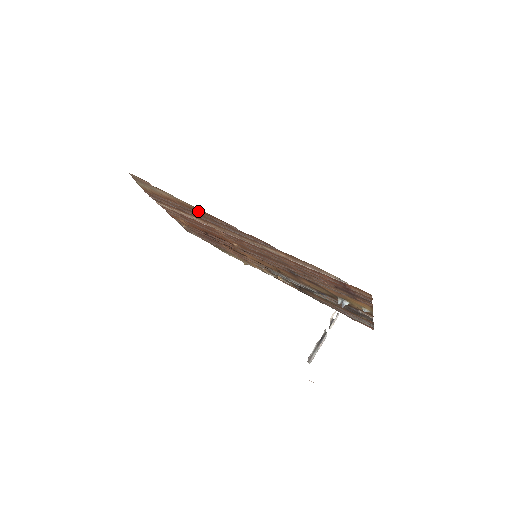
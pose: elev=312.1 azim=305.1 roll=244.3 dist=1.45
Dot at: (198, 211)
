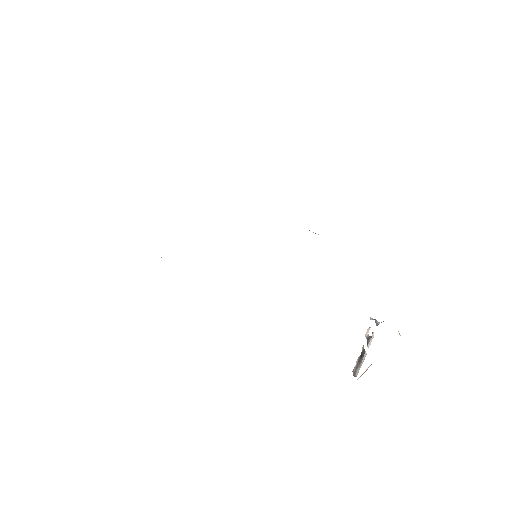
Dot at: occluded
